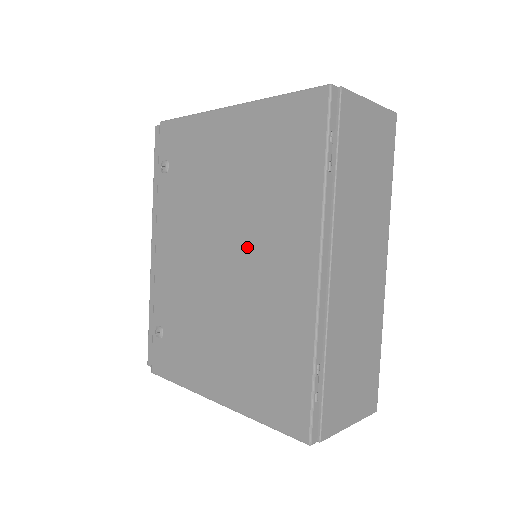
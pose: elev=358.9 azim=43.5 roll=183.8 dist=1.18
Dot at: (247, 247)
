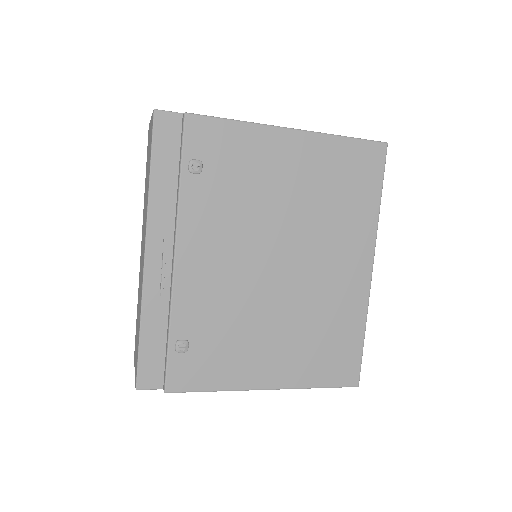
Dot at: (310, 254)
